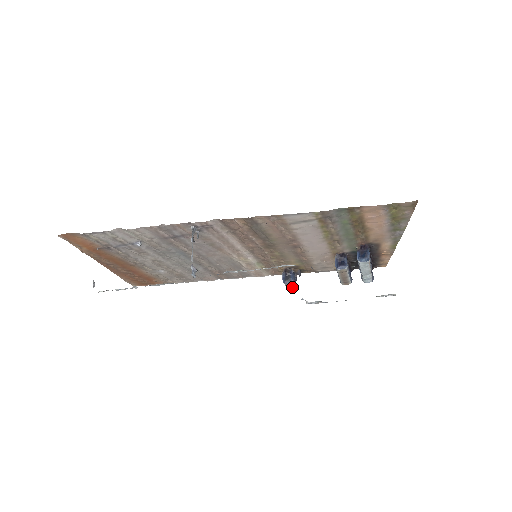
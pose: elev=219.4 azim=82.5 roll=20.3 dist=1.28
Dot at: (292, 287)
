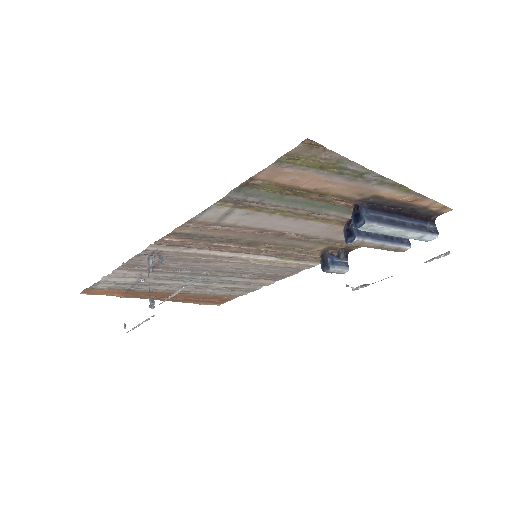
Dot at: (342, 272)
